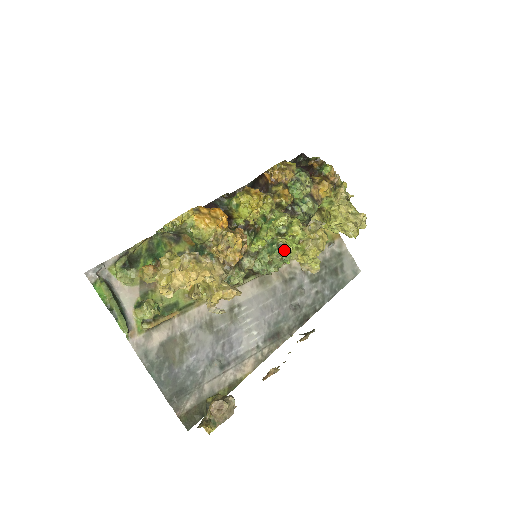
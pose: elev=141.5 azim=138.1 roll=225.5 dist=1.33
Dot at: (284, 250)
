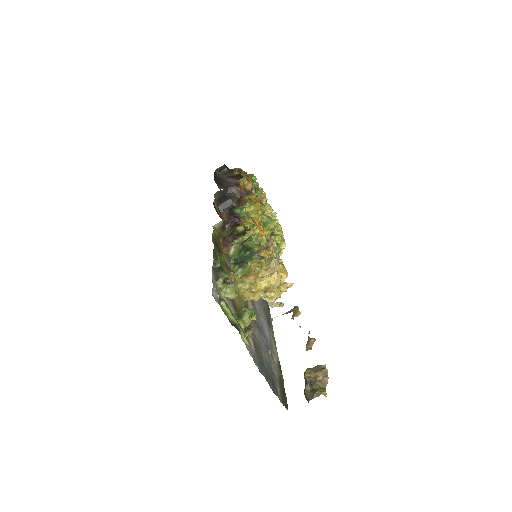
Dot at: occluded
